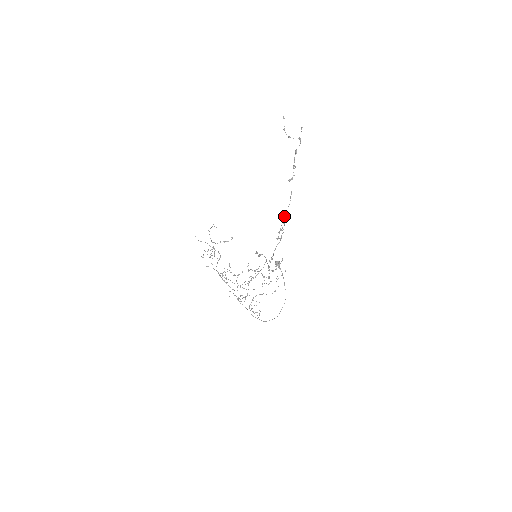
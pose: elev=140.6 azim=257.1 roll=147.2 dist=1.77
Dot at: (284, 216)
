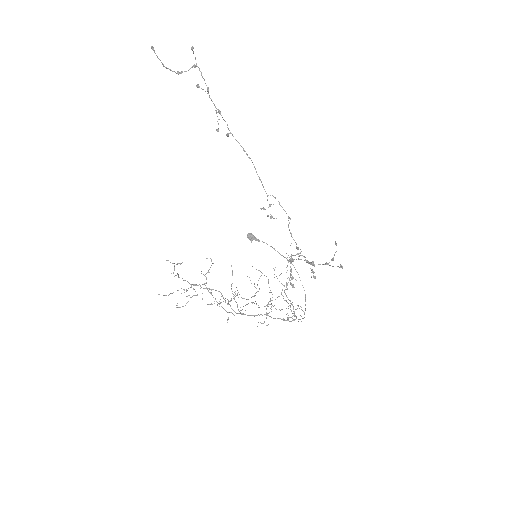
Dot at: occluded
